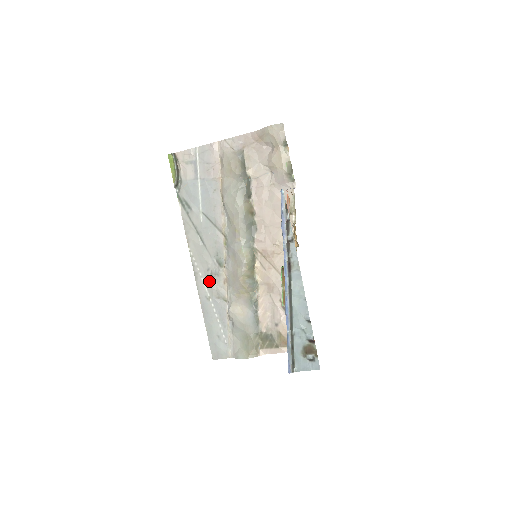
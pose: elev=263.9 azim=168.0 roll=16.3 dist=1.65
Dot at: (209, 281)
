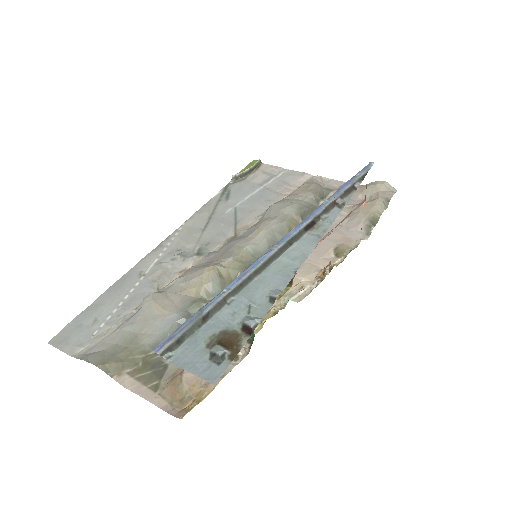
Dot at: (166, 260)
